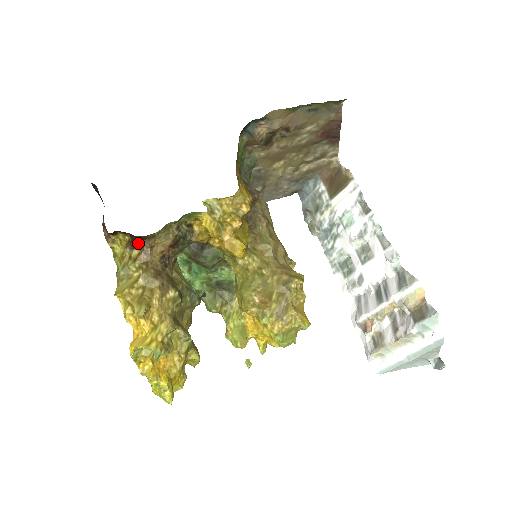
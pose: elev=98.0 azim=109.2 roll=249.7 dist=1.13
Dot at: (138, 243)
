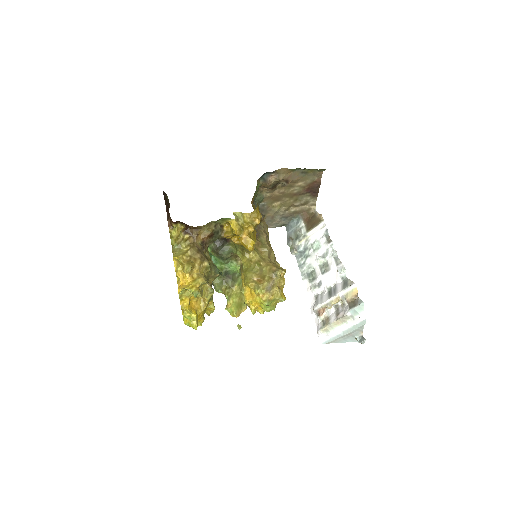
Dot at: (190, 231)
